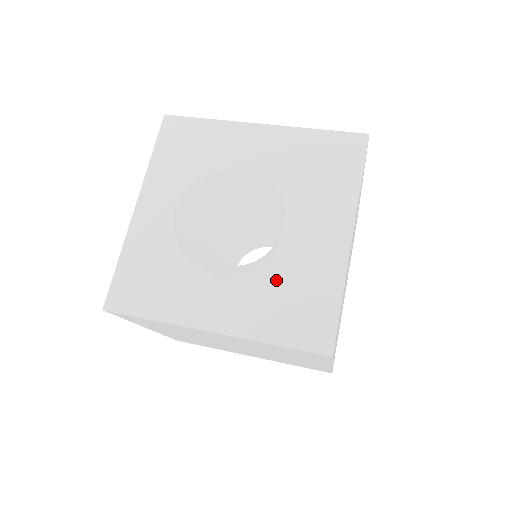
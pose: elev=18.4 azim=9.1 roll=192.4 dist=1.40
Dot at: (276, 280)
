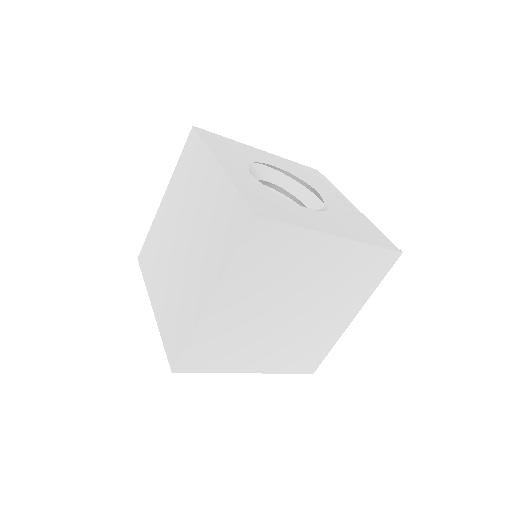
Dot at: (343, 217)
